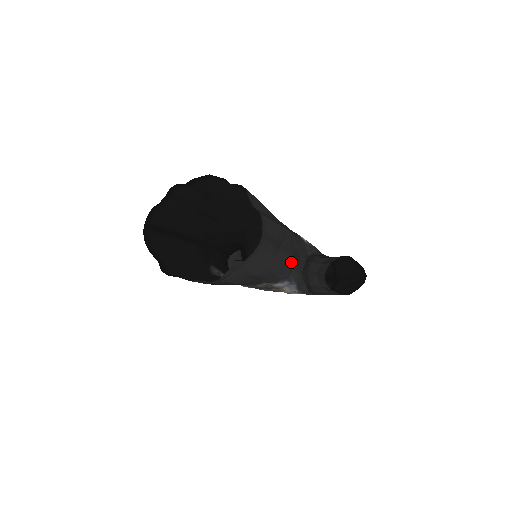
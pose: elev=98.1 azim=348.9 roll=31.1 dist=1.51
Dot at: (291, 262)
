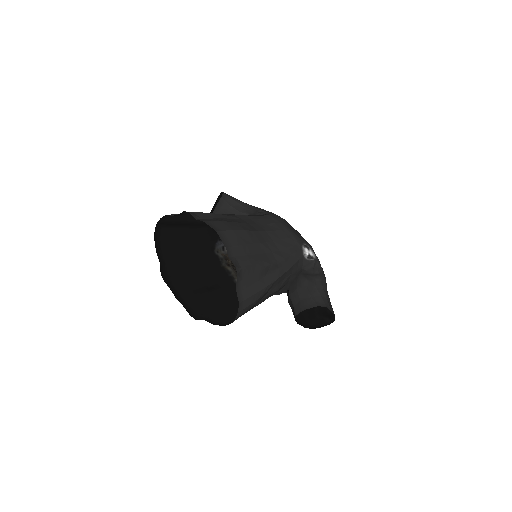
Dot at: (274, 293)
